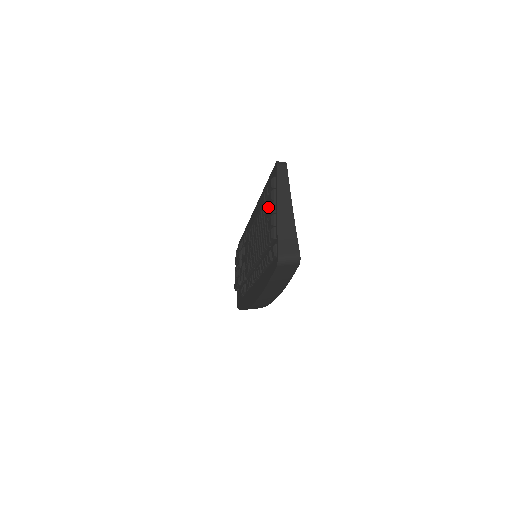
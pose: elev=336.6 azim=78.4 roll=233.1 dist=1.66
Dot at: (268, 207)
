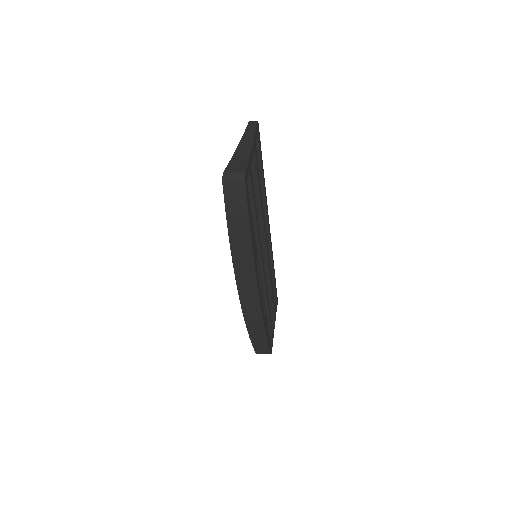
Dot at: occluded
